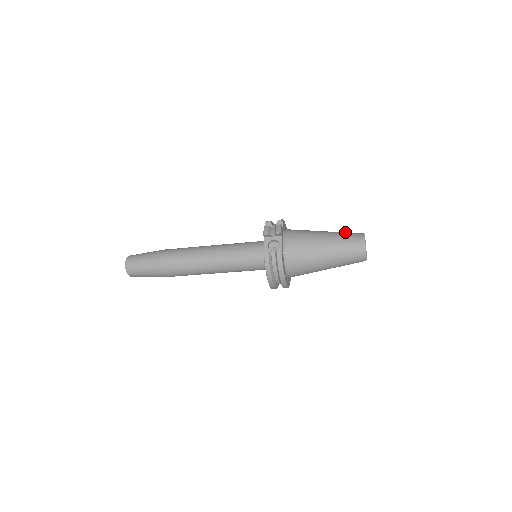
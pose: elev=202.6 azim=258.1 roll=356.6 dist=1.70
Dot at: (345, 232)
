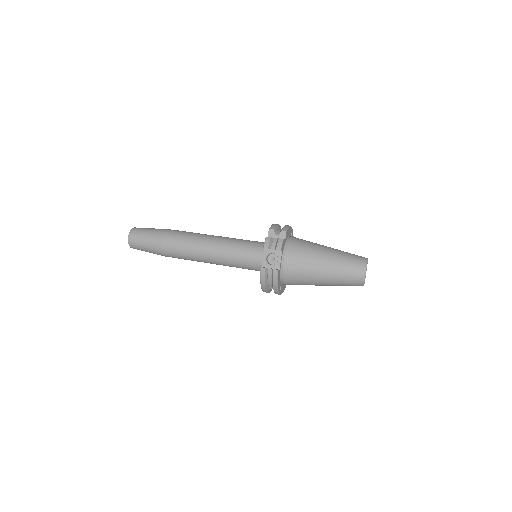
Dot at: (349, 254)
